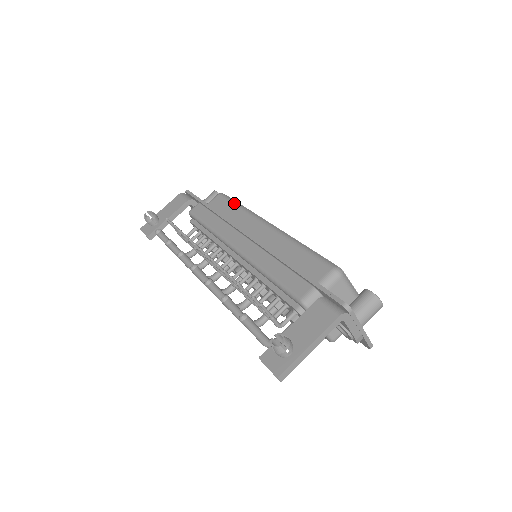
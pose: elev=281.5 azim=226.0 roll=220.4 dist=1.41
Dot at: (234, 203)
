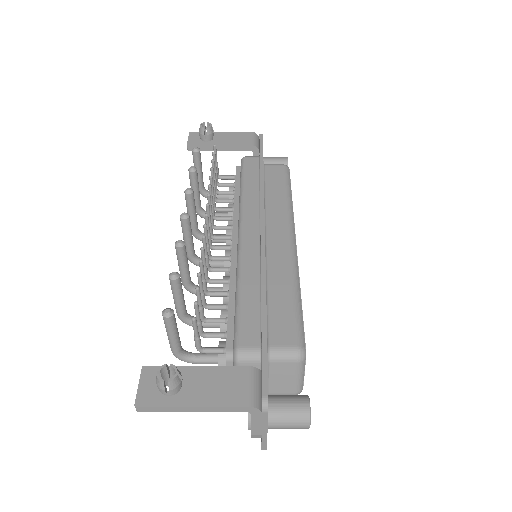
Dot at: (287, 187)
